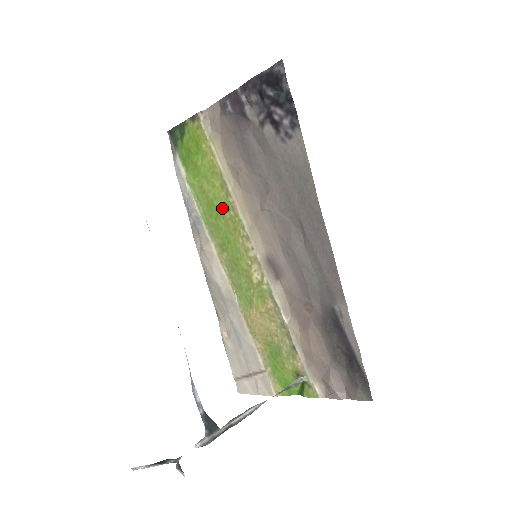
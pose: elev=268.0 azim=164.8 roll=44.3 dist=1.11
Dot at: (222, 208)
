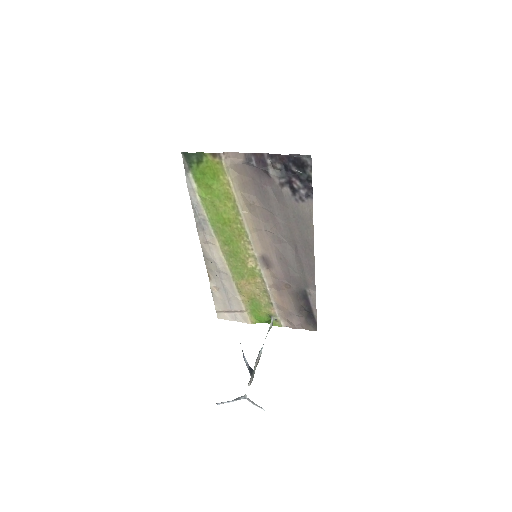
Dot at: (230, 221)
